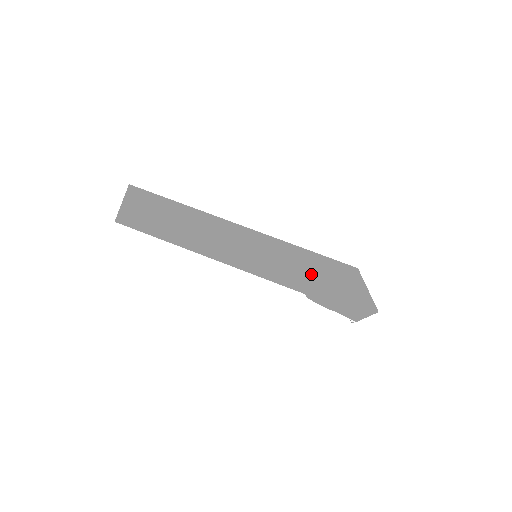
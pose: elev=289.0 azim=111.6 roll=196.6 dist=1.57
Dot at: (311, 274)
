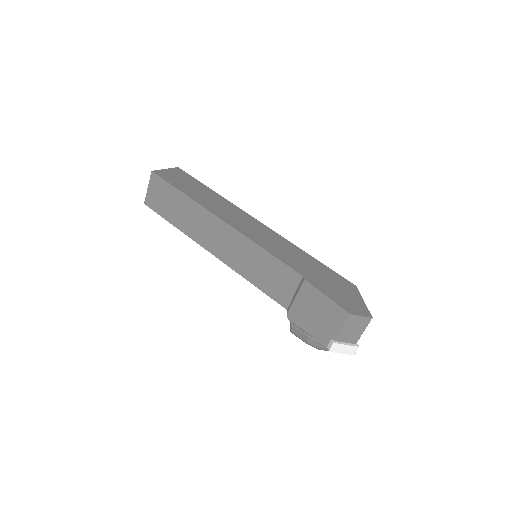
Dot at: (312, 269)
